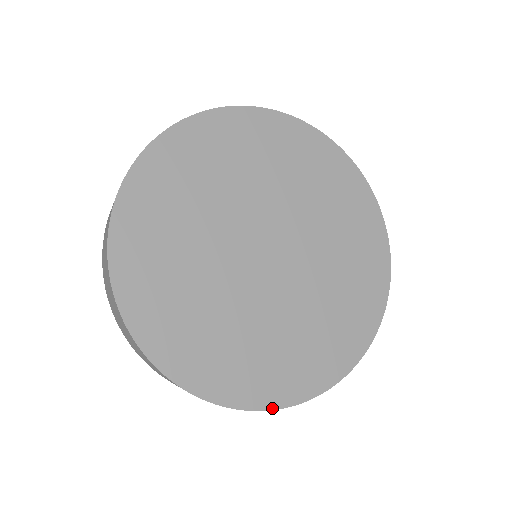
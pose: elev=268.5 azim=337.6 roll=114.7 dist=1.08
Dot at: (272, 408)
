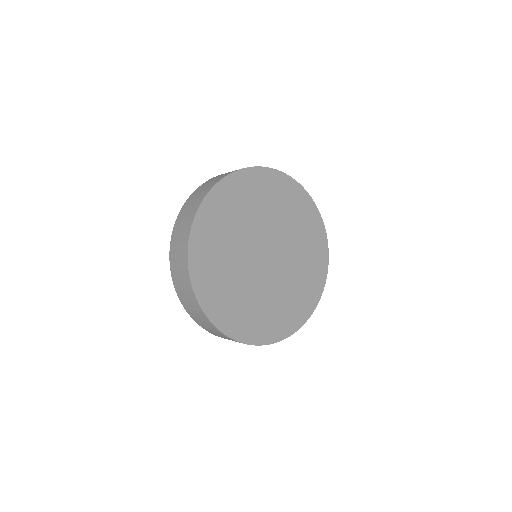
Dot at: (288, 336)
